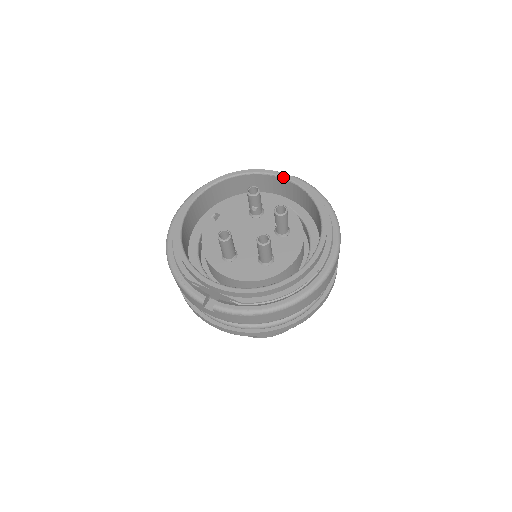
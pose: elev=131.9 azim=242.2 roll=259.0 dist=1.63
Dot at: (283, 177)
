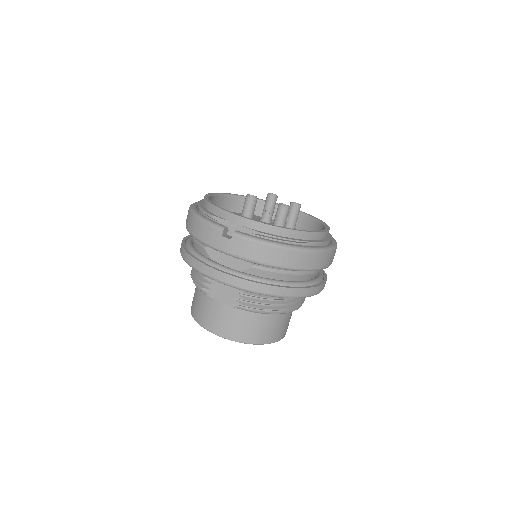
Dot at: occluded
